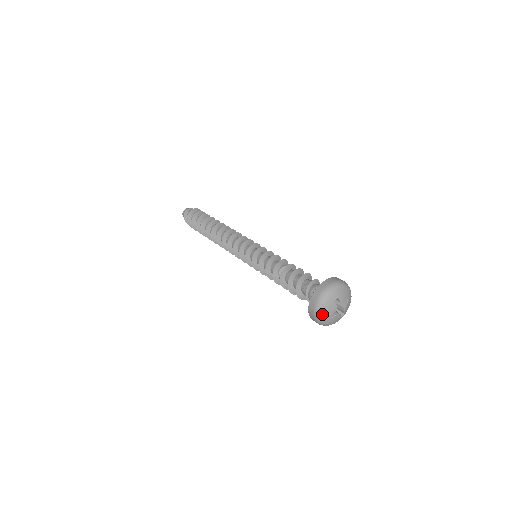
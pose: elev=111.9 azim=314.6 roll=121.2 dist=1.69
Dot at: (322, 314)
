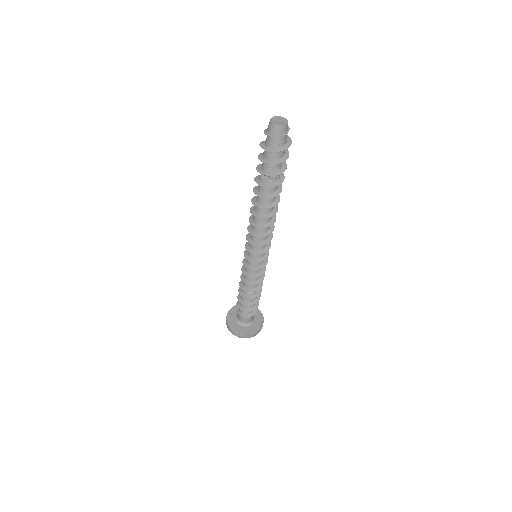
Dot at: occluded
